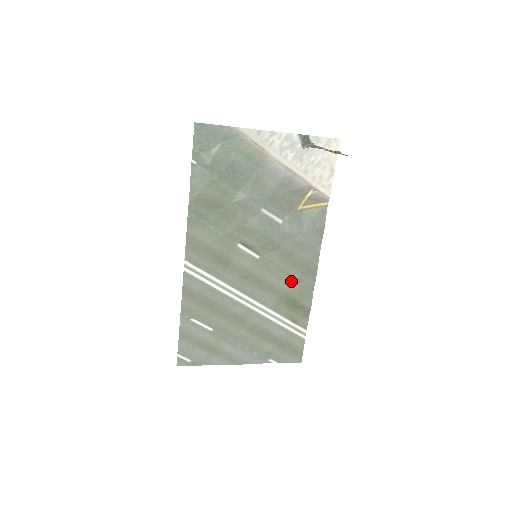
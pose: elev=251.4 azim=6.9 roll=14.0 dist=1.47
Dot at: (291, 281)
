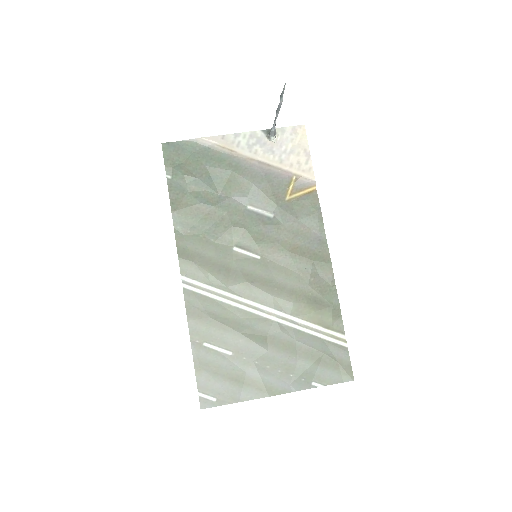
Dot at: (304, 277)
